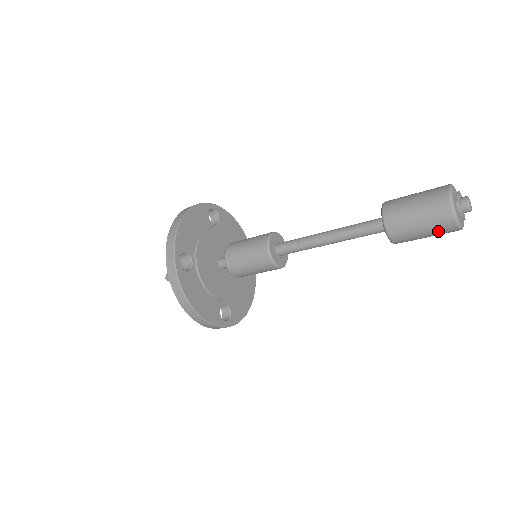
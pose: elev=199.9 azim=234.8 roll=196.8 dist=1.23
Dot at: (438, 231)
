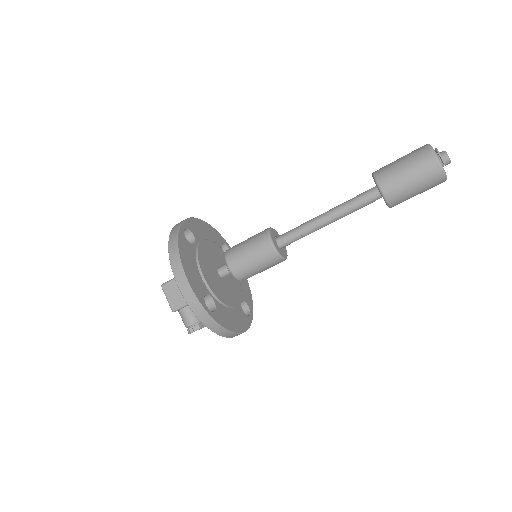
Dot at: (421, 170)
